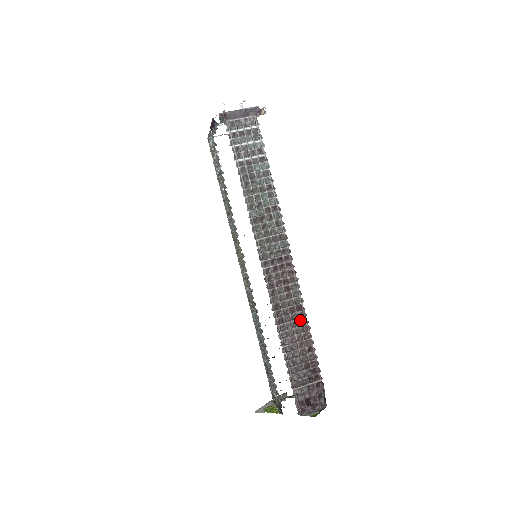
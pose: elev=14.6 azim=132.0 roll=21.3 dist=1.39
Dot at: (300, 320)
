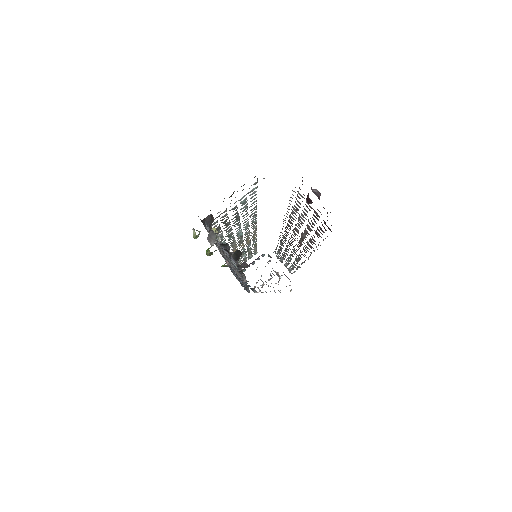
Dot at: occluded
